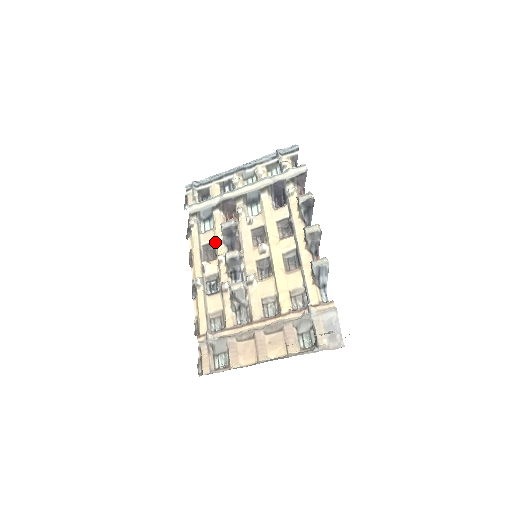
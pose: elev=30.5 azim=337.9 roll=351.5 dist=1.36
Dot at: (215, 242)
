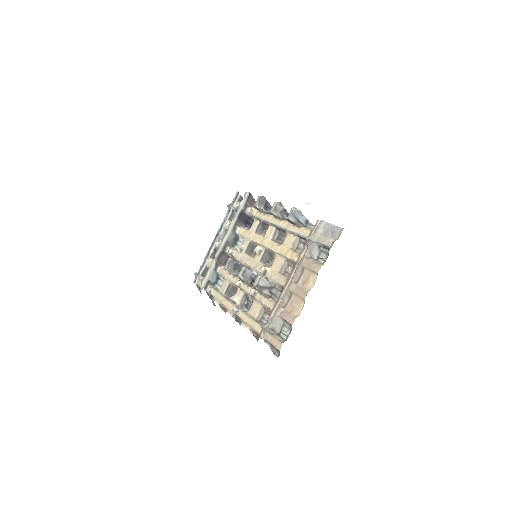
Dot at: (230, 283)
